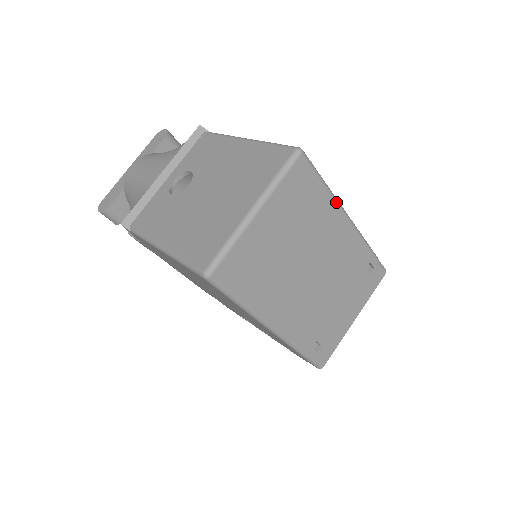
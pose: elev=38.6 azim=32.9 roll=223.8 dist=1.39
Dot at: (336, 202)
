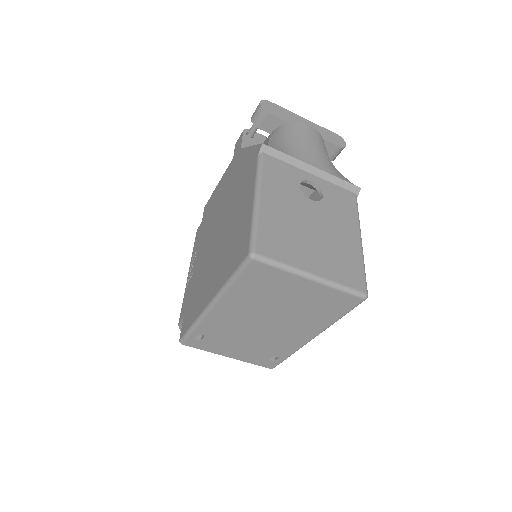
Dot at: (327, 327)
